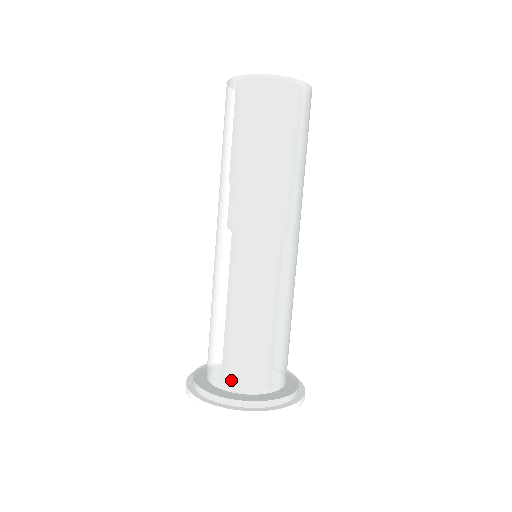
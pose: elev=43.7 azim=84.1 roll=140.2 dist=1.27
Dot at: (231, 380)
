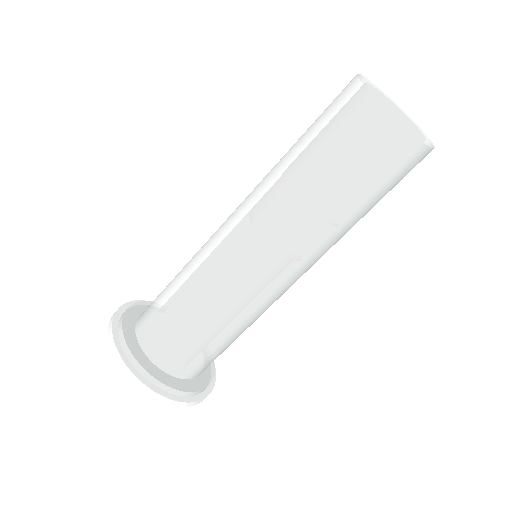
Dot at: (180, 368)
